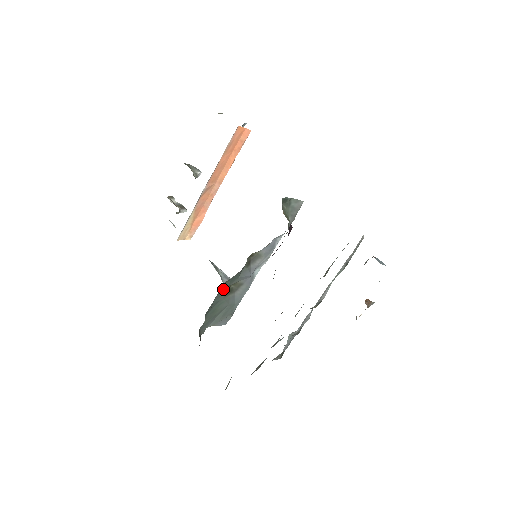
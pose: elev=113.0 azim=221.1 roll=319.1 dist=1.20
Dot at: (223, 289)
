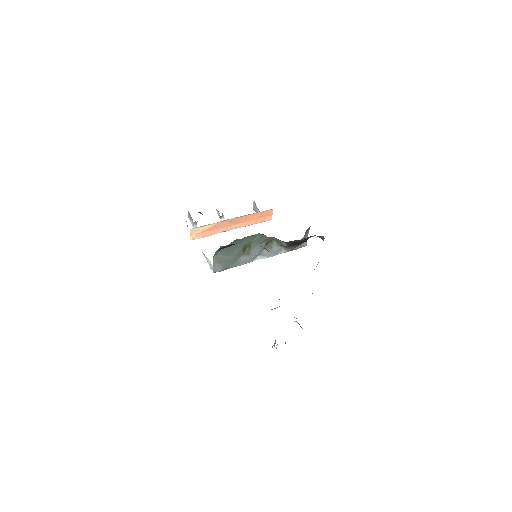
Dot at: (252, 238)
